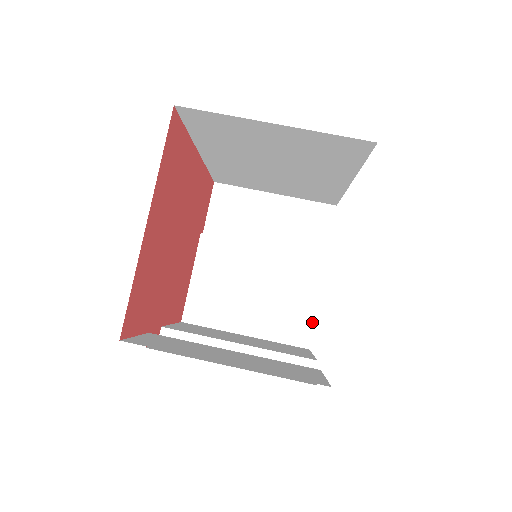
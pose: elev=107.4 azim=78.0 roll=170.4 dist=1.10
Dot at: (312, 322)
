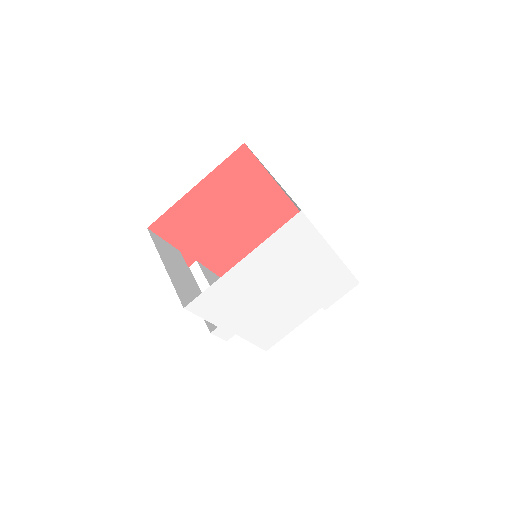
Dot at: (281, 337)
